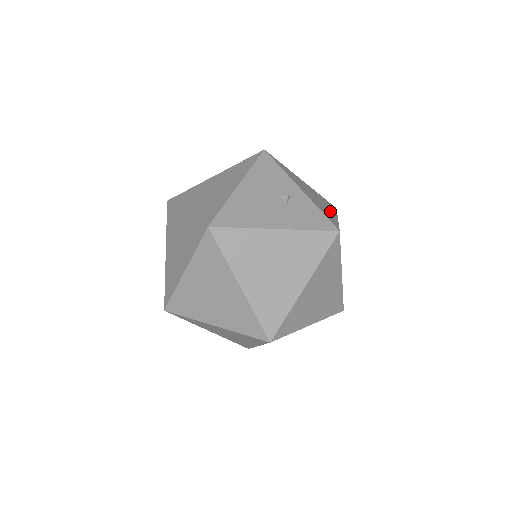
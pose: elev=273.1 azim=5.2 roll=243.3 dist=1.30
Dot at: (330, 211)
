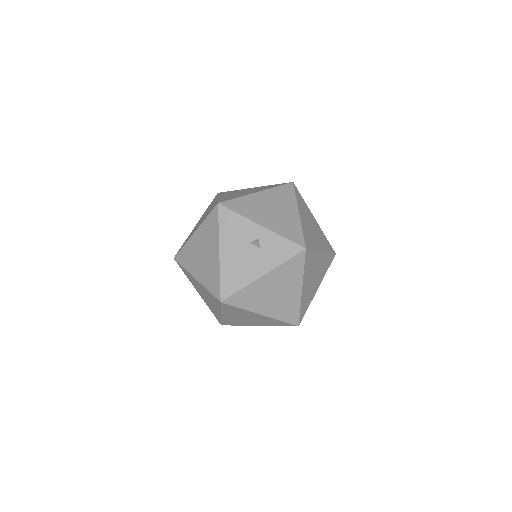
Dot at: (291, 213)
